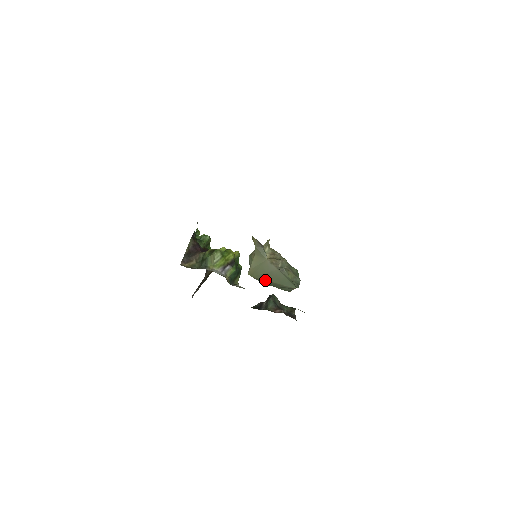
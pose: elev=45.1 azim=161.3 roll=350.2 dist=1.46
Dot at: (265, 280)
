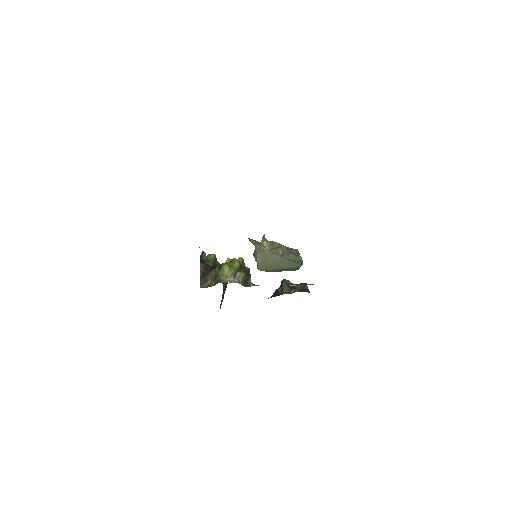
Dot at: (274, 269)
